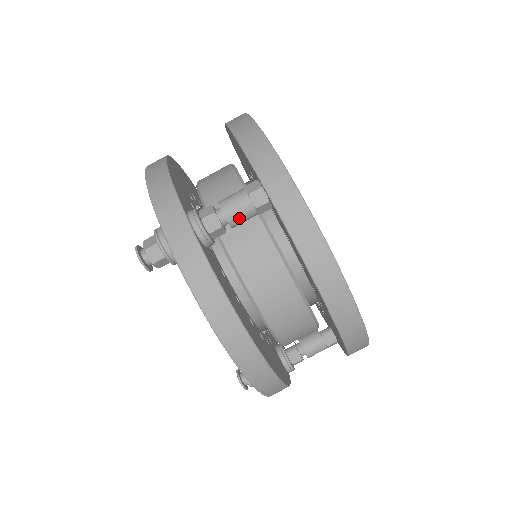
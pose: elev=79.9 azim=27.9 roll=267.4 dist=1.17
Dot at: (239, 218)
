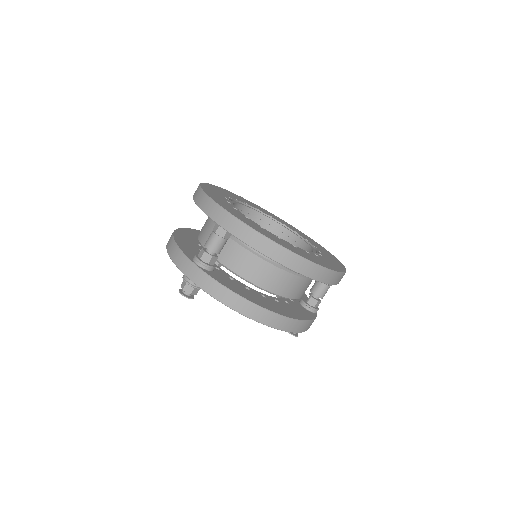
Dot at: (218, 247)
